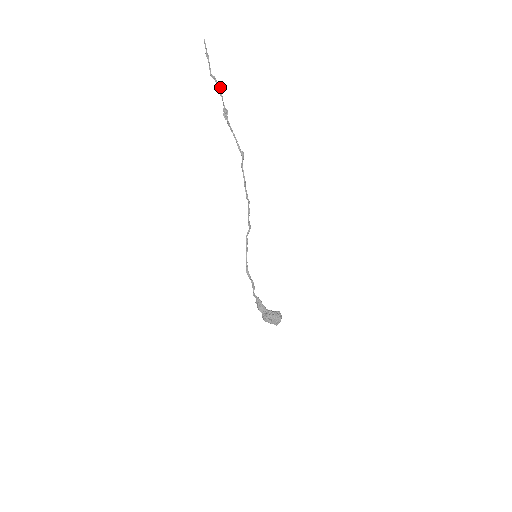
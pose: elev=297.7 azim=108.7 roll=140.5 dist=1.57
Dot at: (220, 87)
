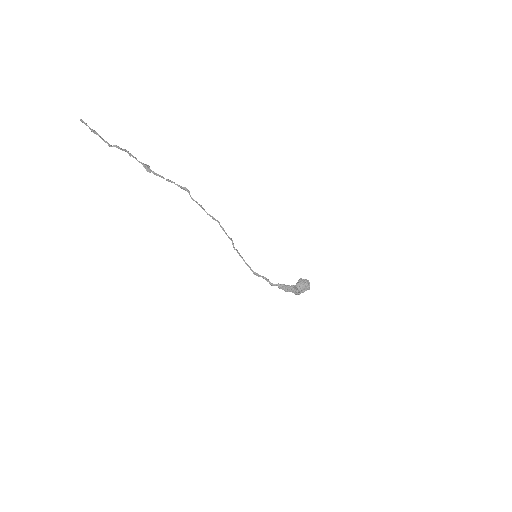
Dot at: (125, 150)
